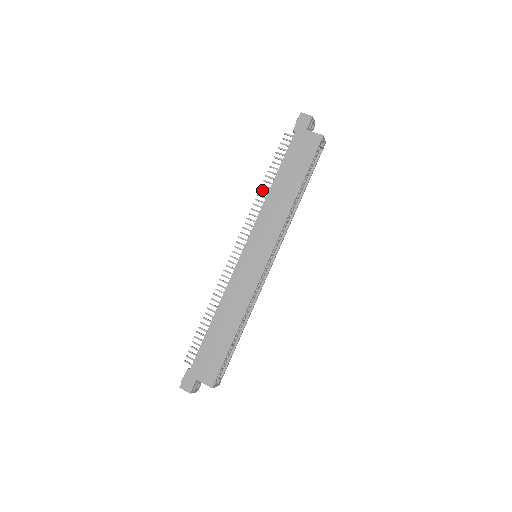
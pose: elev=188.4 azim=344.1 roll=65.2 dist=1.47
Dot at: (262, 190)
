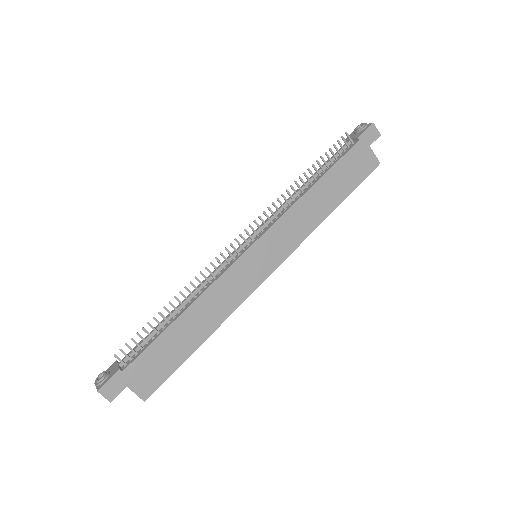
Dot at: (298, 184)
